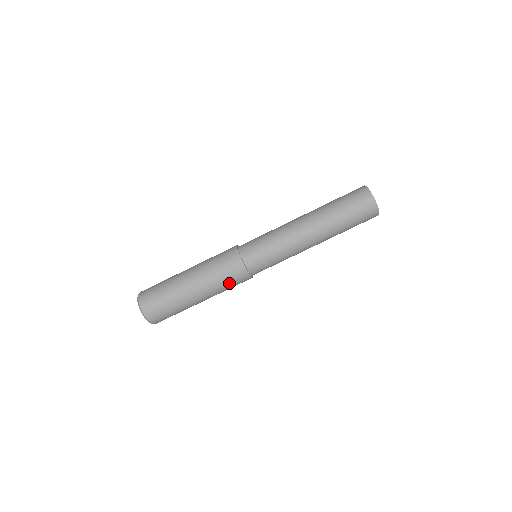
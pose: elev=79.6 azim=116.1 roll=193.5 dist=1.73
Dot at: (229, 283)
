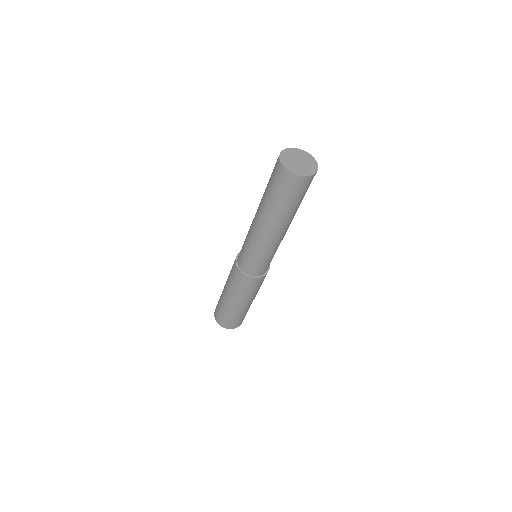
Dot at: (255, 288)
